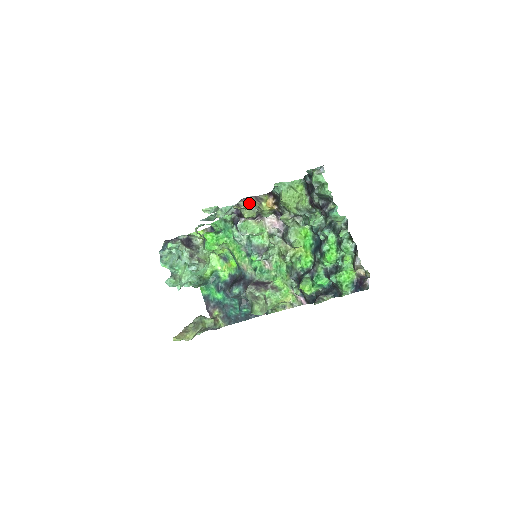
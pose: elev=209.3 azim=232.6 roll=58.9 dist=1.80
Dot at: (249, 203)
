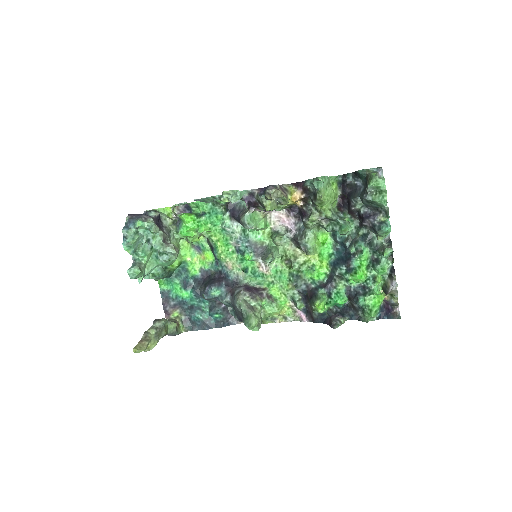
Dot at: (277, 193)
